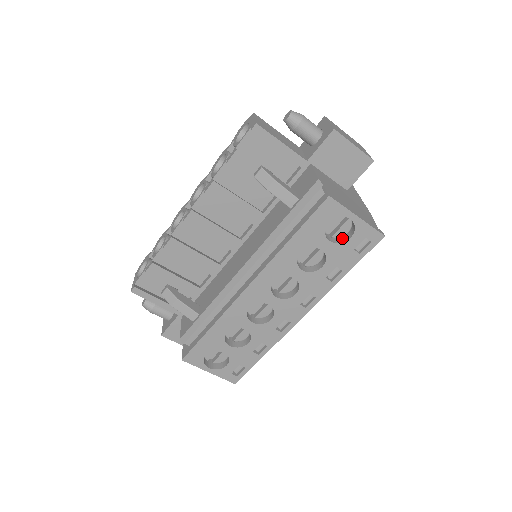
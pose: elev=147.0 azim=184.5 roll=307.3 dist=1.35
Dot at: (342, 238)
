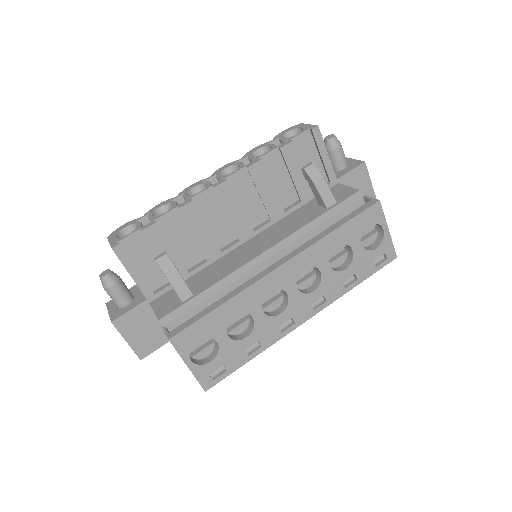
Dot at: (366, 248)
